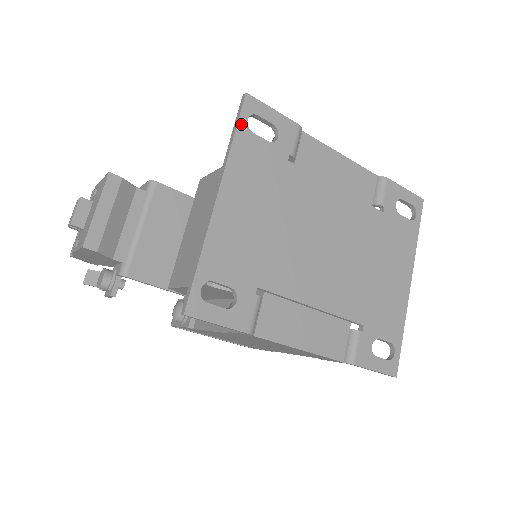
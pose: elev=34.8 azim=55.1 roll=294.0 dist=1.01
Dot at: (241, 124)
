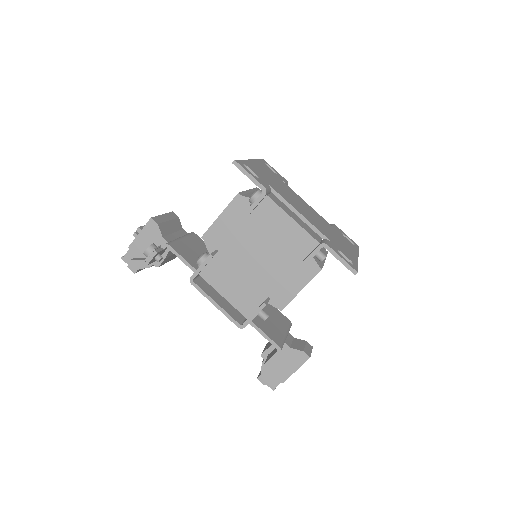
Dot at: (261, 161)
